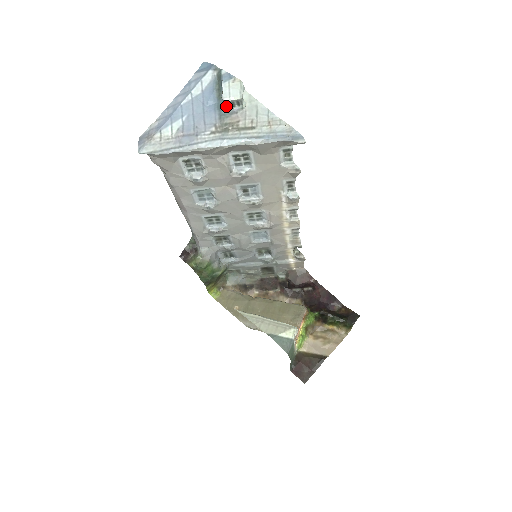
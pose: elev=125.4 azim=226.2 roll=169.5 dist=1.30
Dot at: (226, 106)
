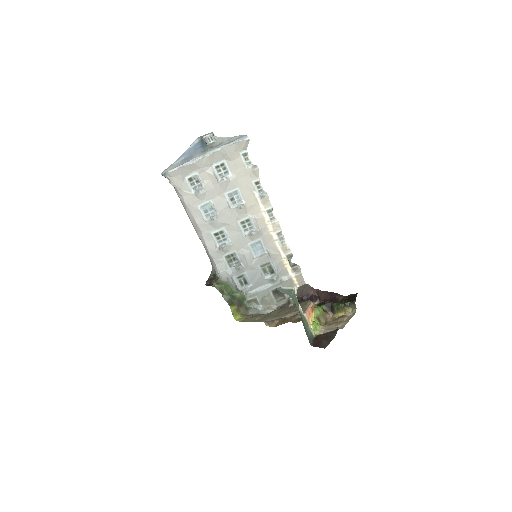
Dot at: (206, 144)
